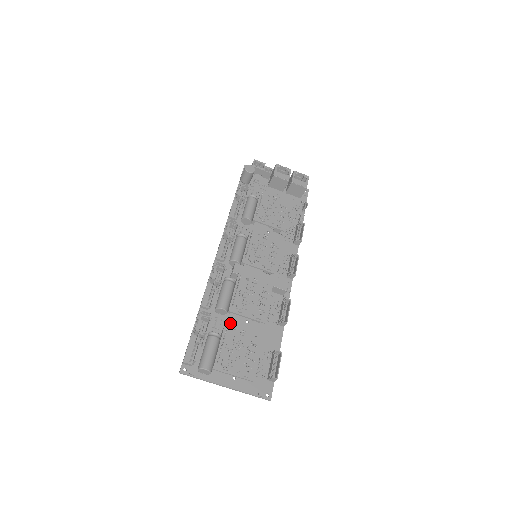
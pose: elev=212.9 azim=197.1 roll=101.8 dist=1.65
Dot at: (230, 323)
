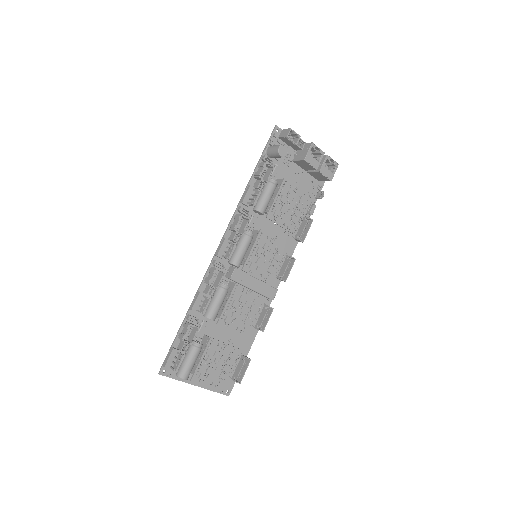
Dot at: (213, 326)
